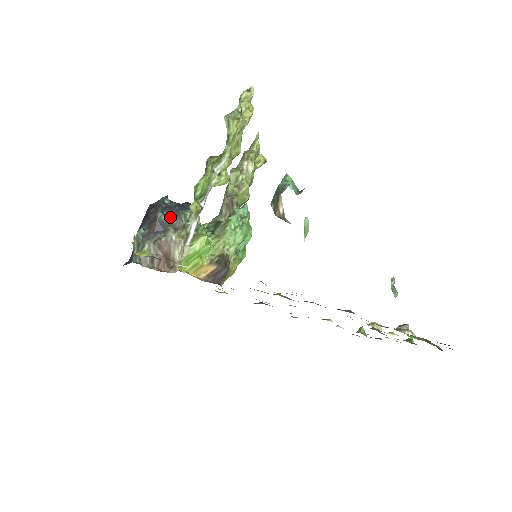
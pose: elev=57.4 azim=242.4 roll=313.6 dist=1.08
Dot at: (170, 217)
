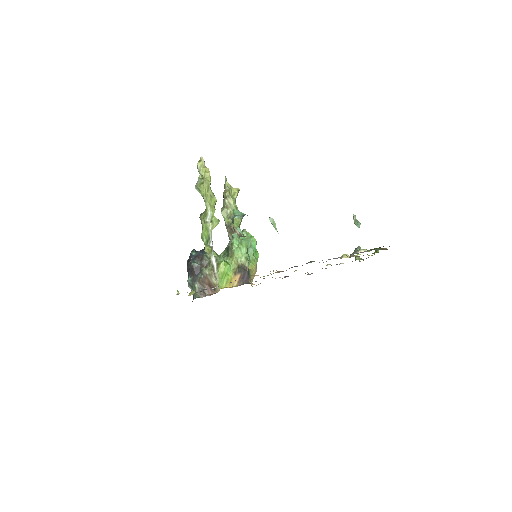
Dot at: (200, 262)
